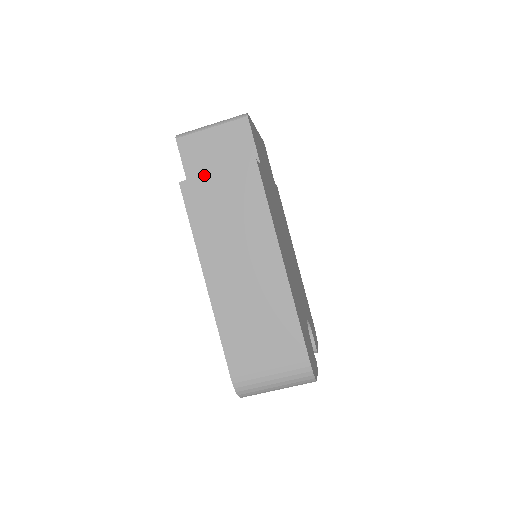
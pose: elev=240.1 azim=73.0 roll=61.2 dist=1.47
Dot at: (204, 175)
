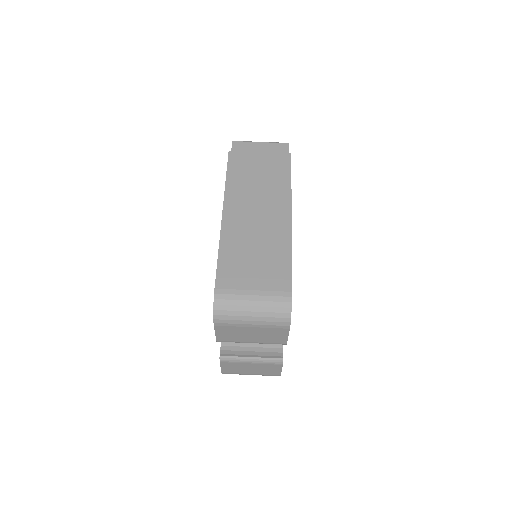
Dot at: (249, 152)
